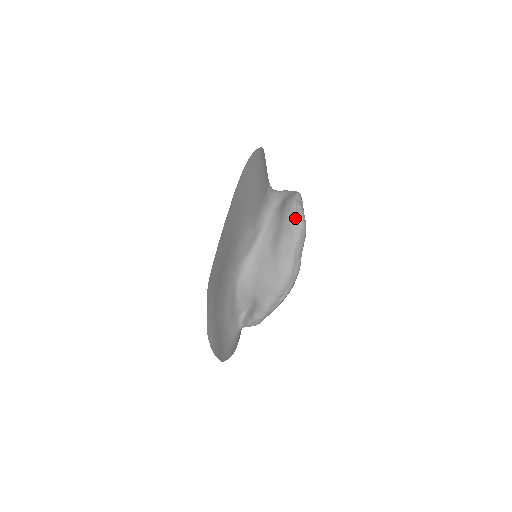
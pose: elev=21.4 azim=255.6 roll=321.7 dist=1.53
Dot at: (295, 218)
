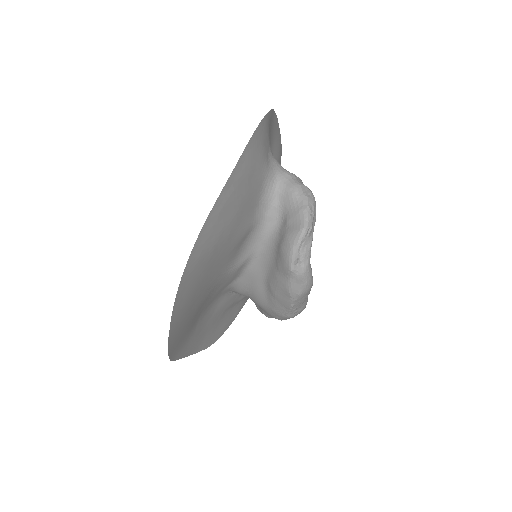
Dot at: (292, 277)
